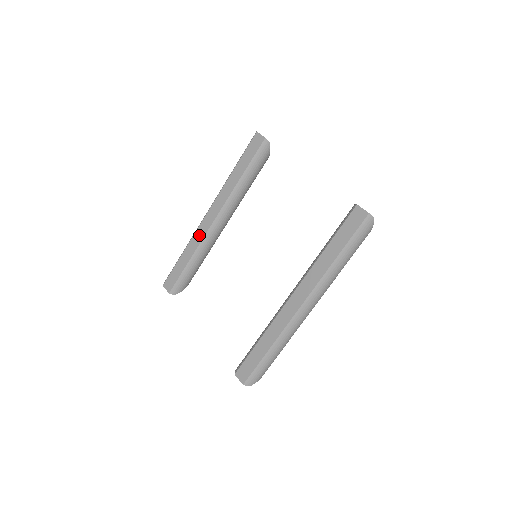
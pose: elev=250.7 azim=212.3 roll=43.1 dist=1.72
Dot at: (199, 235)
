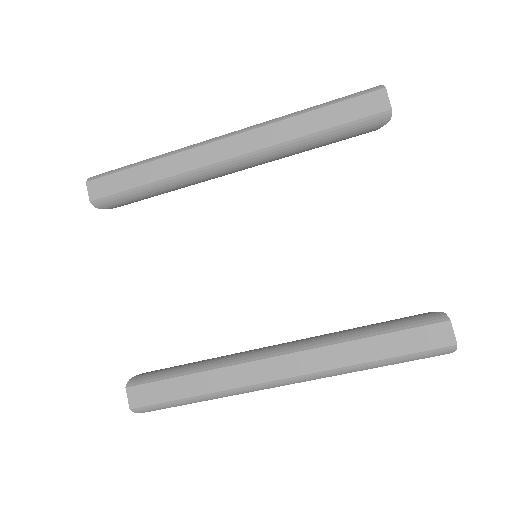
Dot at: (192, 159)
